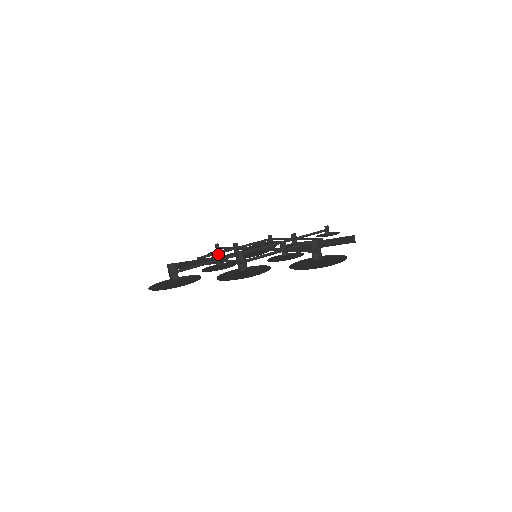
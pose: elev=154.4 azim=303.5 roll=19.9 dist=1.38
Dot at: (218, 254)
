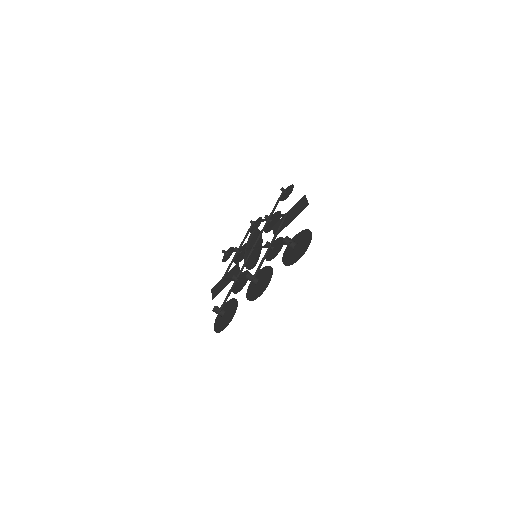
Dot at: (234, 276)
